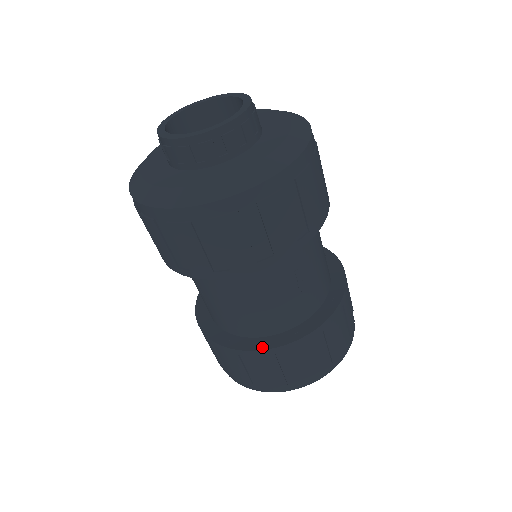
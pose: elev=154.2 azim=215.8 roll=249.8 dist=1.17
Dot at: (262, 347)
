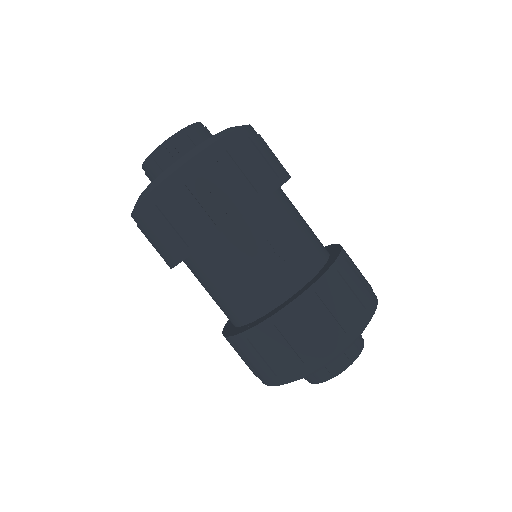
Dot at: (261, 321)
